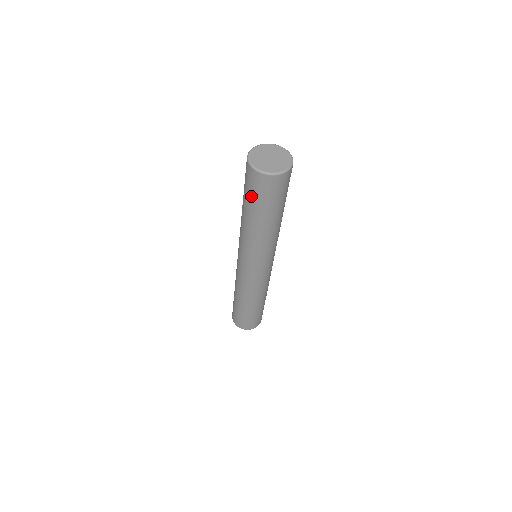
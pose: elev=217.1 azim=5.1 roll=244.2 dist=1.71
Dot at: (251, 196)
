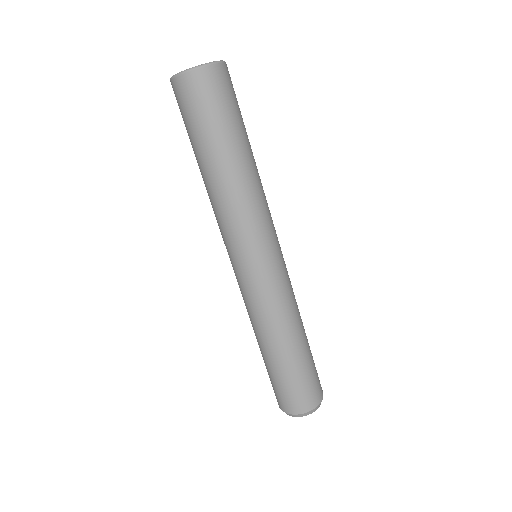
Dot at: (196, 122)
